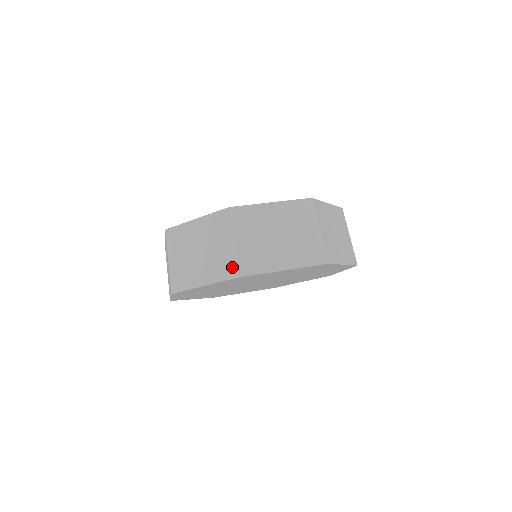
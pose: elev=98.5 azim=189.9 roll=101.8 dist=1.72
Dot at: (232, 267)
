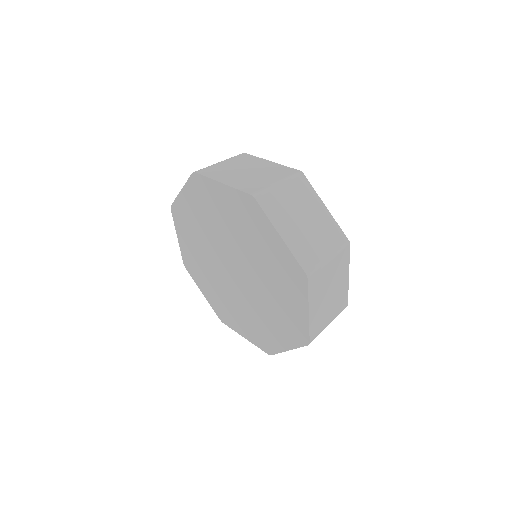
Dot at: occluded
